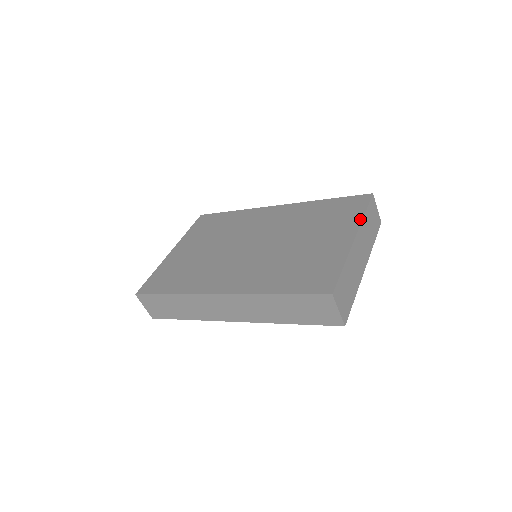
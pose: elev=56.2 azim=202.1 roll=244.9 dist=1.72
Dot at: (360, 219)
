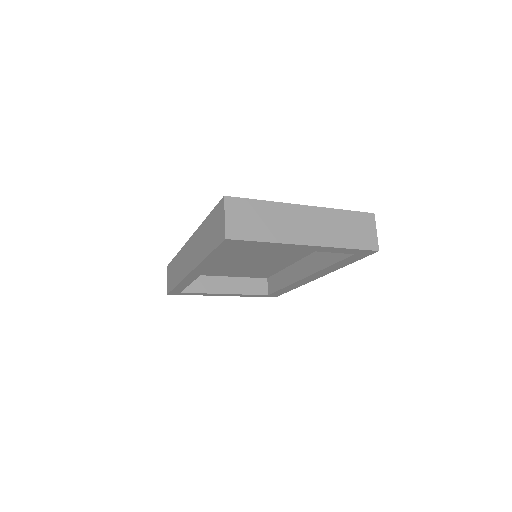
Dot at: (331, 209)
